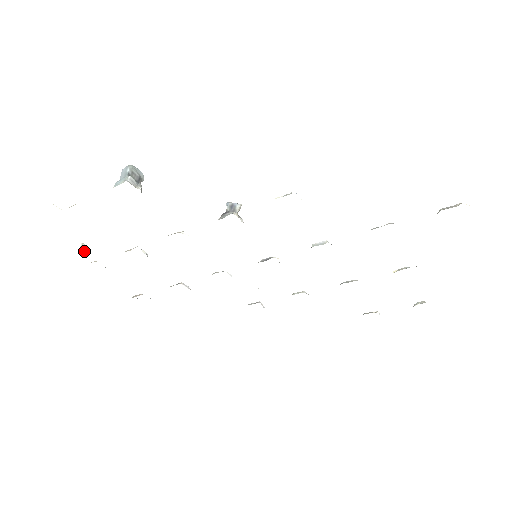
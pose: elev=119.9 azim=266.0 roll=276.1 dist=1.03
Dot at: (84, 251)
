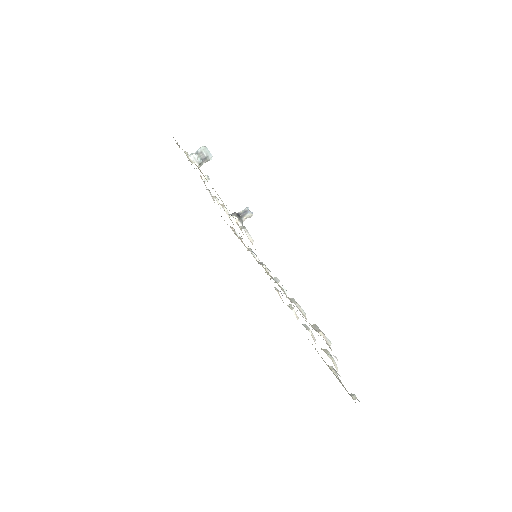
Dot at: (203, 180)
